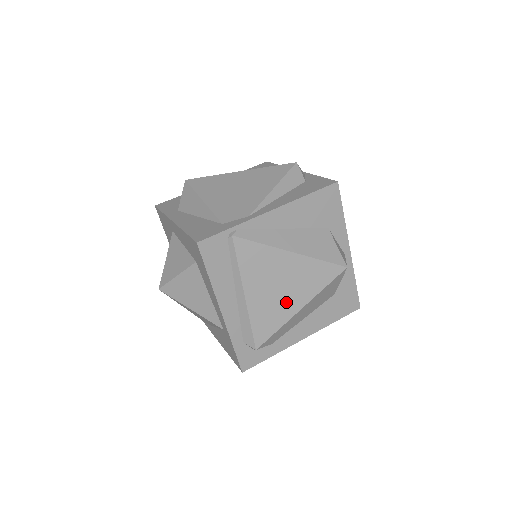
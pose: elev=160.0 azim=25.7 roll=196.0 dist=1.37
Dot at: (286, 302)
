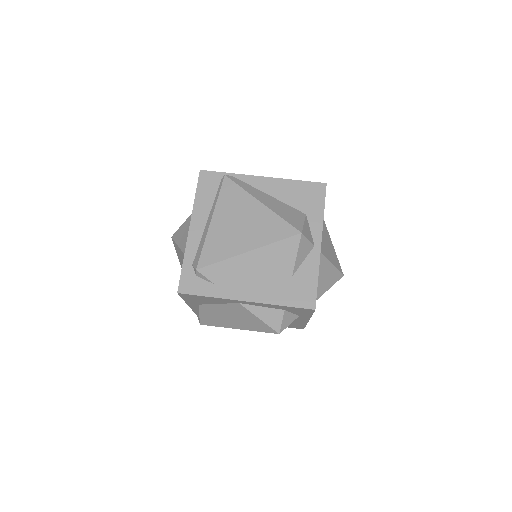
Dot at: (239, 240)
